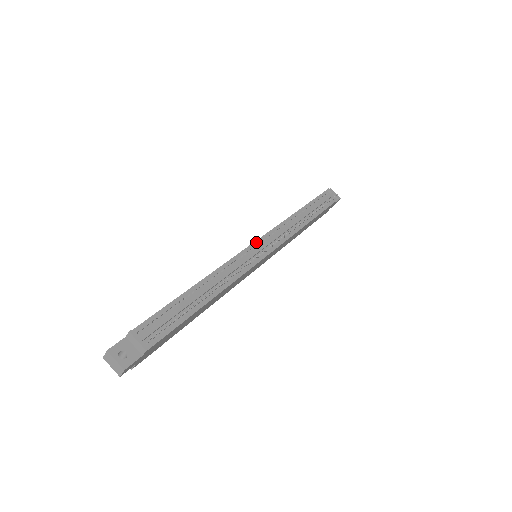
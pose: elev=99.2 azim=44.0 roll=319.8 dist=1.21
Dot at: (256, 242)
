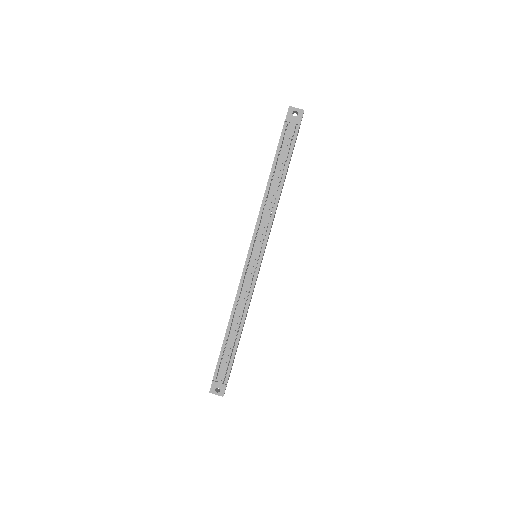
Dot at: (248, 254)
